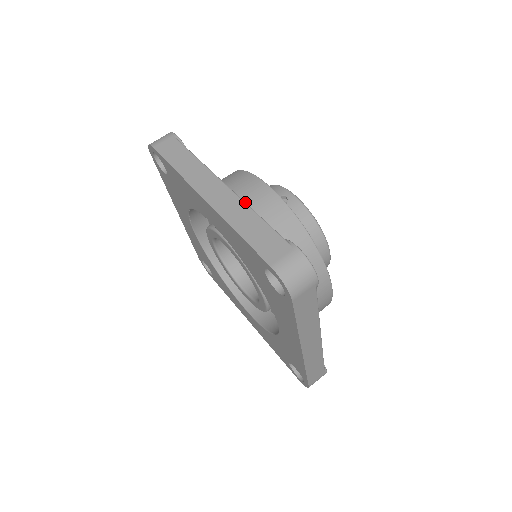
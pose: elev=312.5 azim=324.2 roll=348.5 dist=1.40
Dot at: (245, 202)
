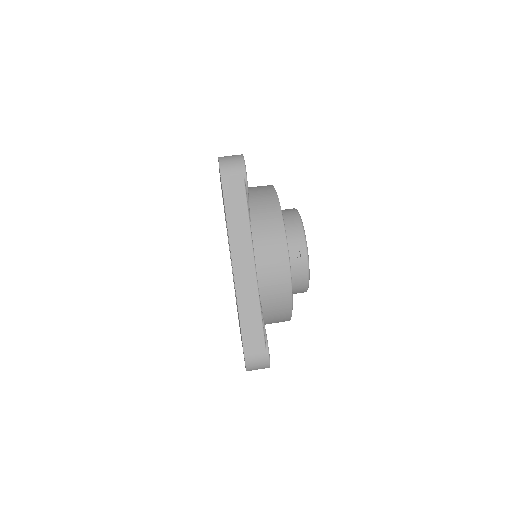
Dot at: (264, 265)
